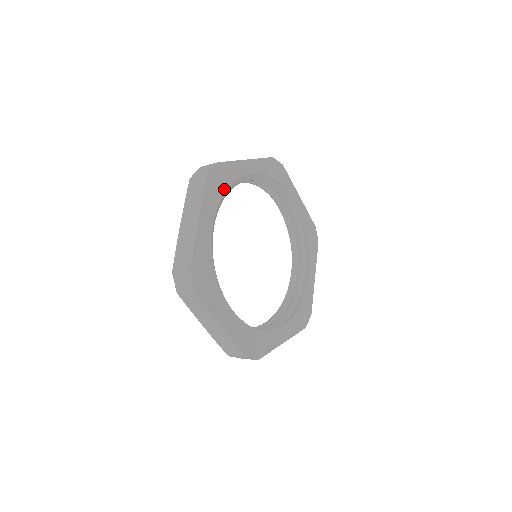
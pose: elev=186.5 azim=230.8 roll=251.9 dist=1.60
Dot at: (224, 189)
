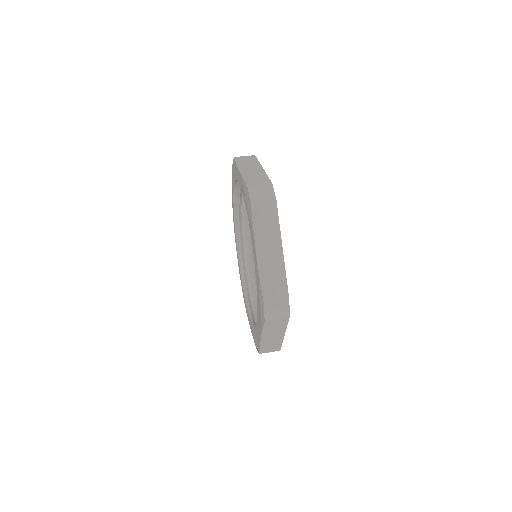
Dot at: occluded
